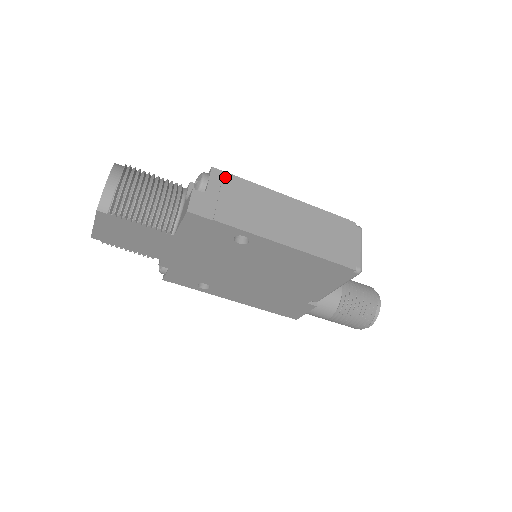
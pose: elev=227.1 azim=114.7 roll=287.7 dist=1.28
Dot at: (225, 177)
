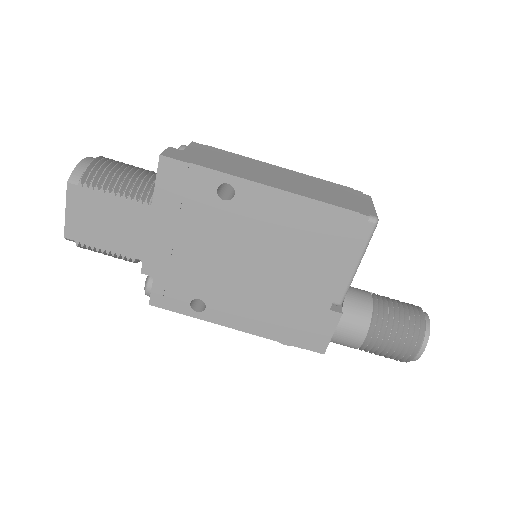
Dot at: (206, 147)
